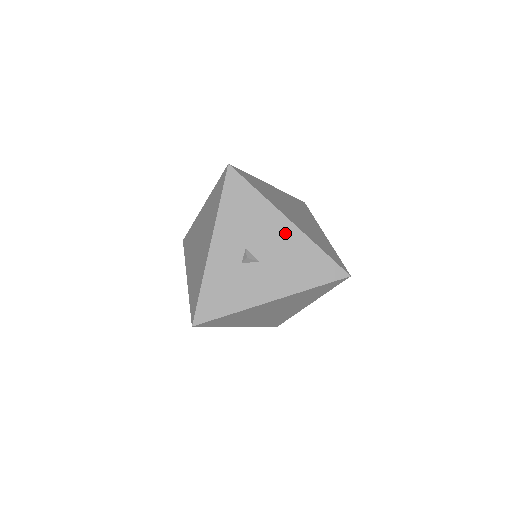
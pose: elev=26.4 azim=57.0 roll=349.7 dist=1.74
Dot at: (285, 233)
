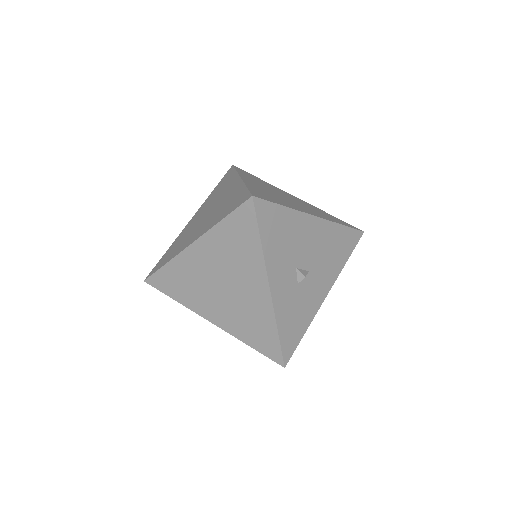
Dot at: (317, 231)
